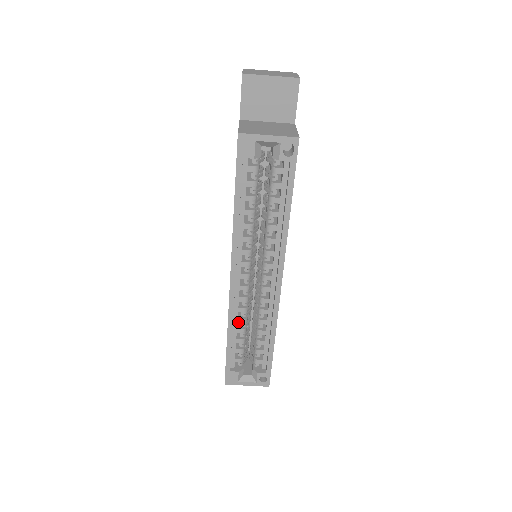
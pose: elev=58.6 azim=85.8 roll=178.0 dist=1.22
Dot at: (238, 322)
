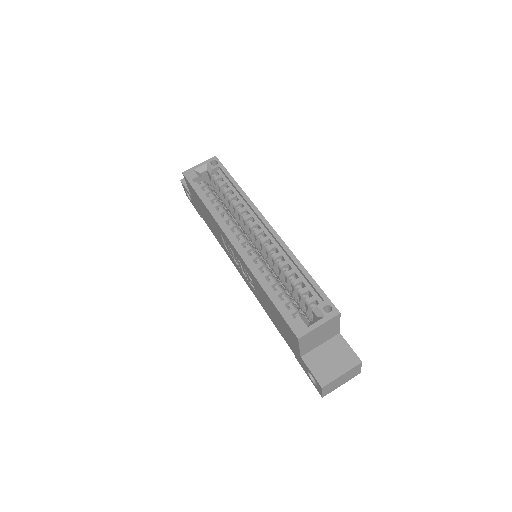
Dot at: (264, 276)
